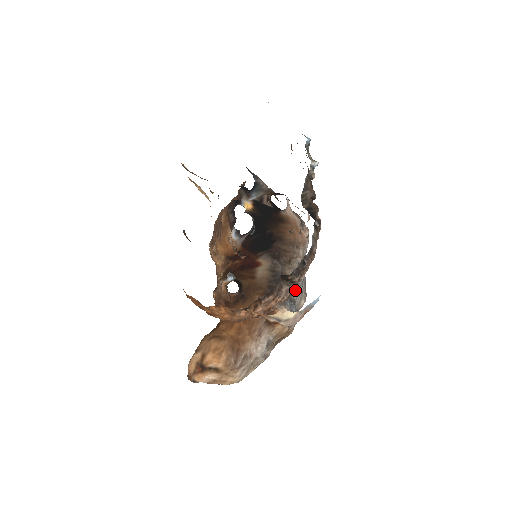
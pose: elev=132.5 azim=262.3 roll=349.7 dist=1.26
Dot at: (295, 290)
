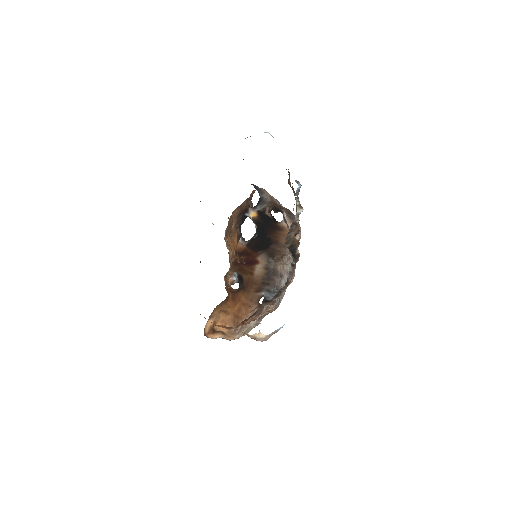
Dot at: (275, 301)
